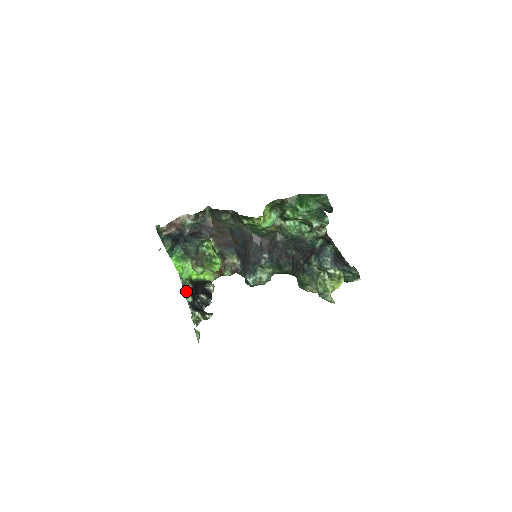
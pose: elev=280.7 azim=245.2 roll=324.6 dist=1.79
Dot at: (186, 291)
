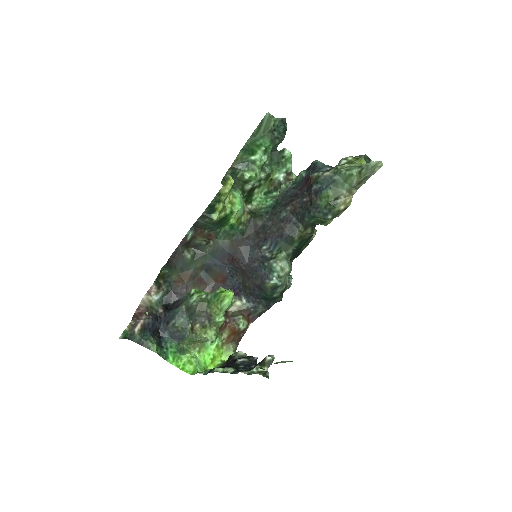
Dot at: (218, 369)
